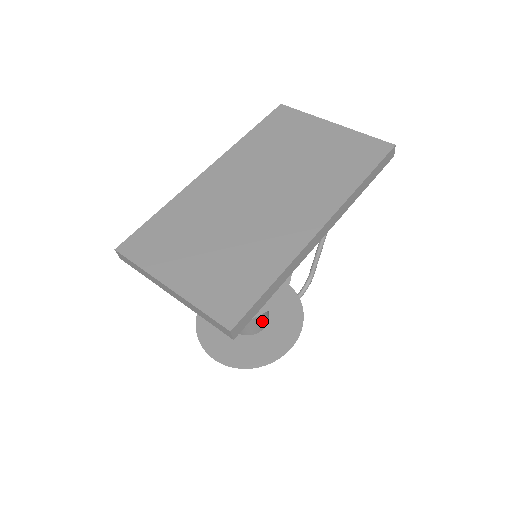
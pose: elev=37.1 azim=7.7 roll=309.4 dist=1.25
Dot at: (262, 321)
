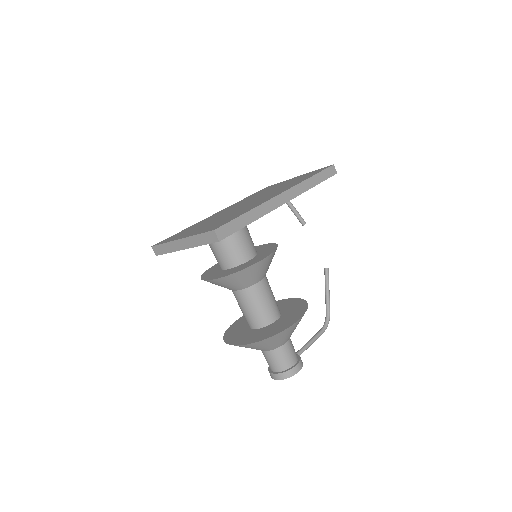
Dot at: (271, 309)
